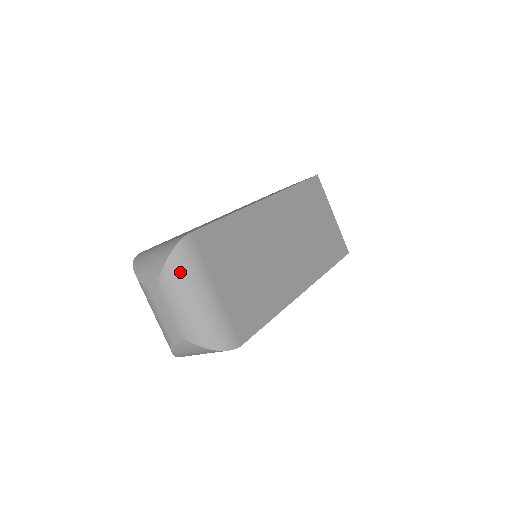
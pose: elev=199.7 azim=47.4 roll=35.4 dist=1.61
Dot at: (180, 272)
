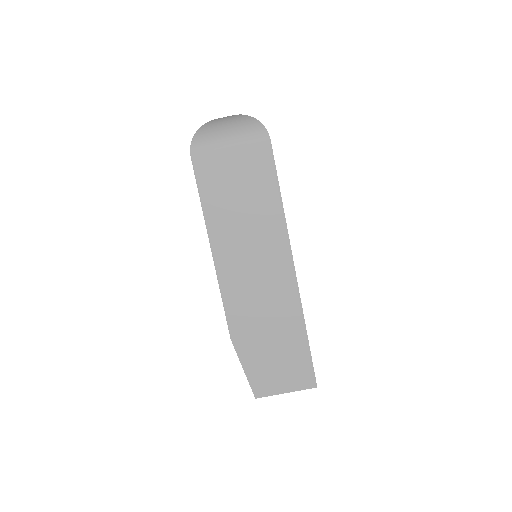
Dot at: occluded
